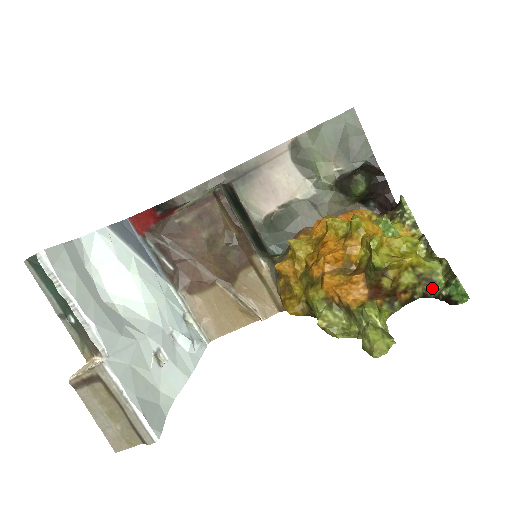
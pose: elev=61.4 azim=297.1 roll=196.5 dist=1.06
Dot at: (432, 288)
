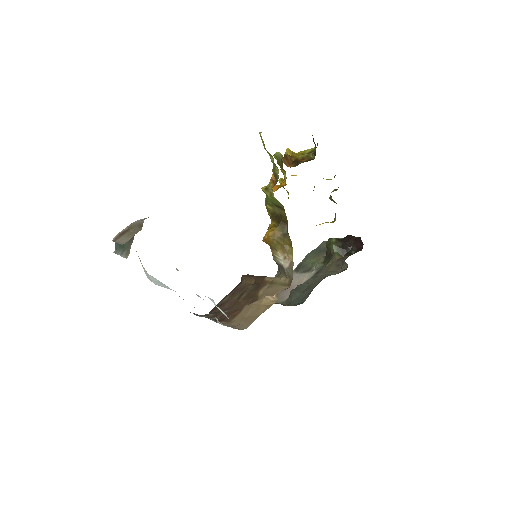
Dot at: (315, 149)
